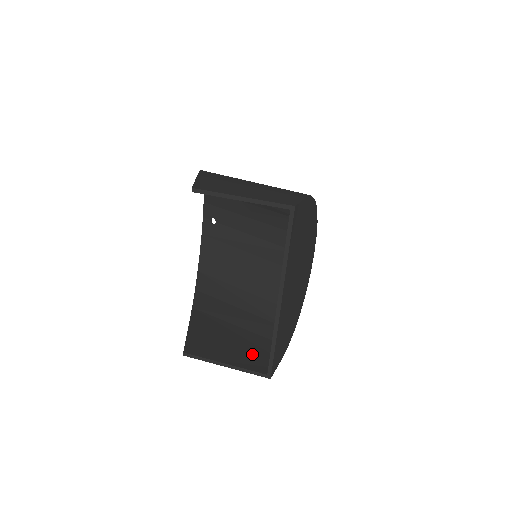
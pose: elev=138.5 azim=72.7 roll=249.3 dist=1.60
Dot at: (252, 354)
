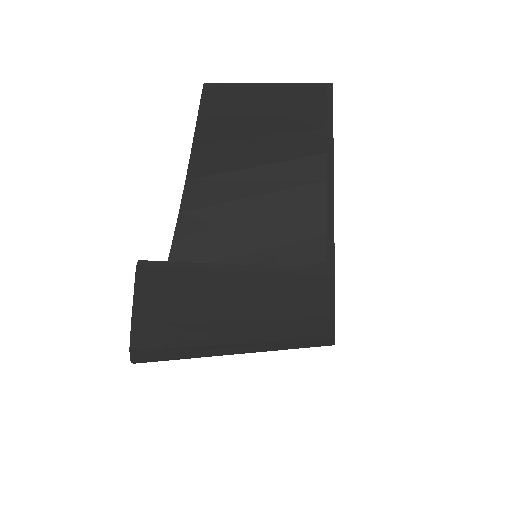
Dot at: occluded
